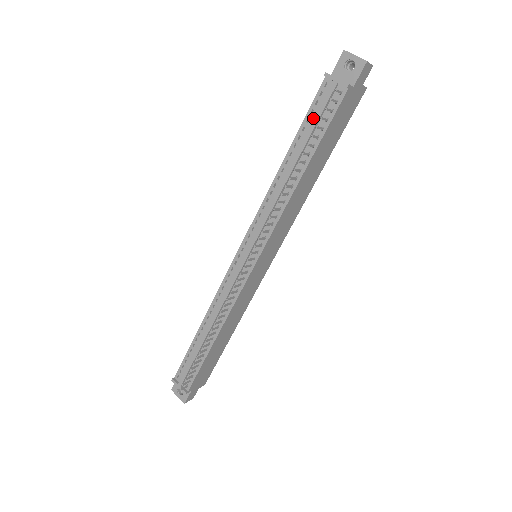
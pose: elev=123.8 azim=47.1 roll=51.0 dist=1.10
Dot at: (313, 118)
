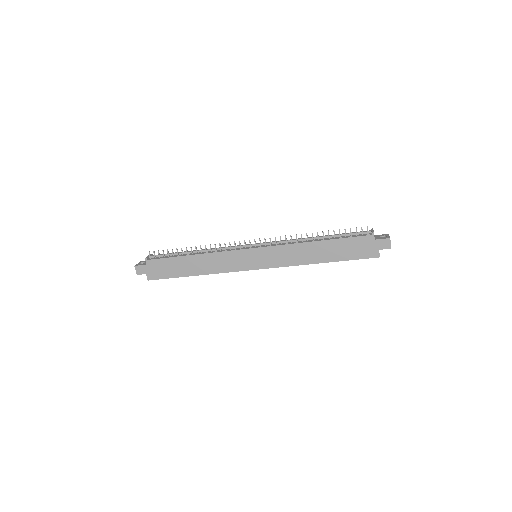
Dot at: (348, 234)
